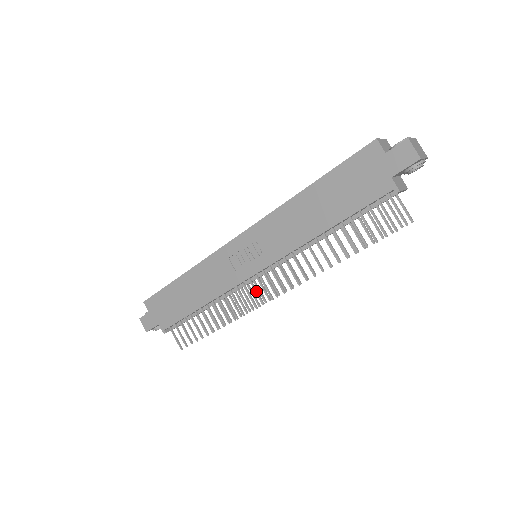
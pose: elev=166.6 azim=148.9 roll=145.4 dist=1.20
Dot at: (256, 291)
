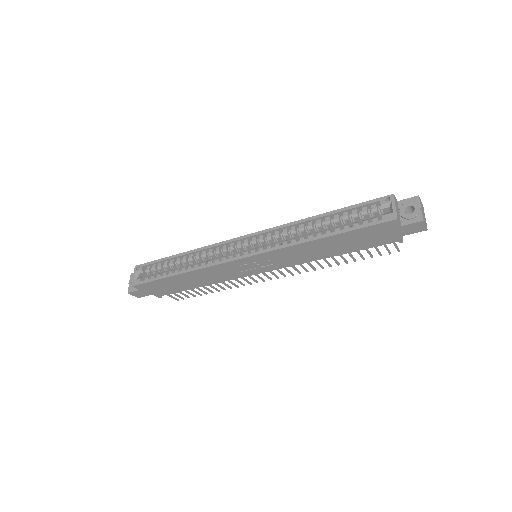
Dot at: (259, 277)
